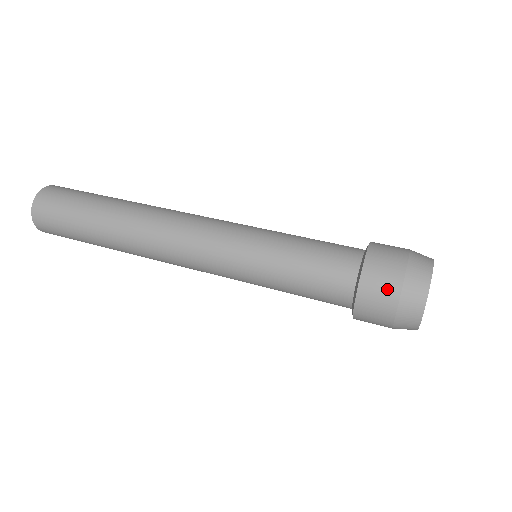
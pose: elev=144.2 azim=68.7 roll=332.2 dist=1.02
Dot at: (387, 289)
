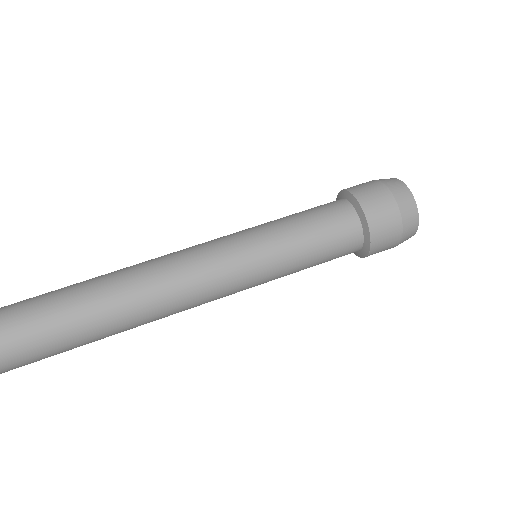
Dot at: (392, 235)
